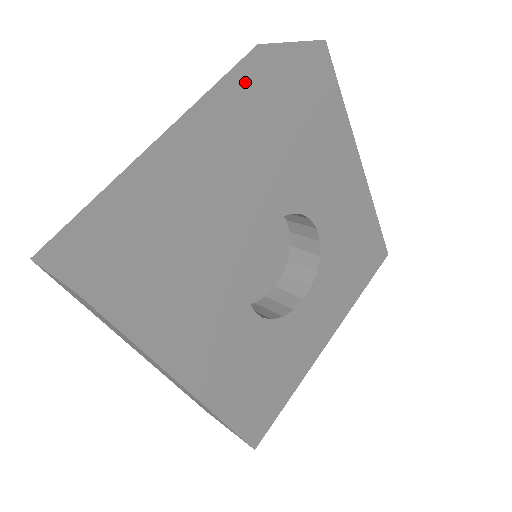
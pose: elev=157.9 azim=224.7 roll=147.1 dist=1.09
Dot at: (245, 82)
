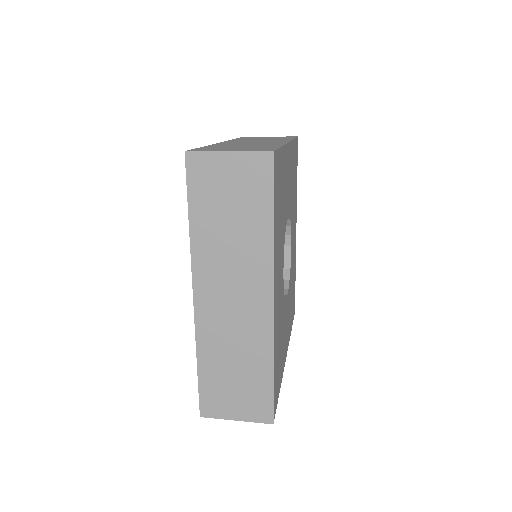
Dot at: (262, 138)
